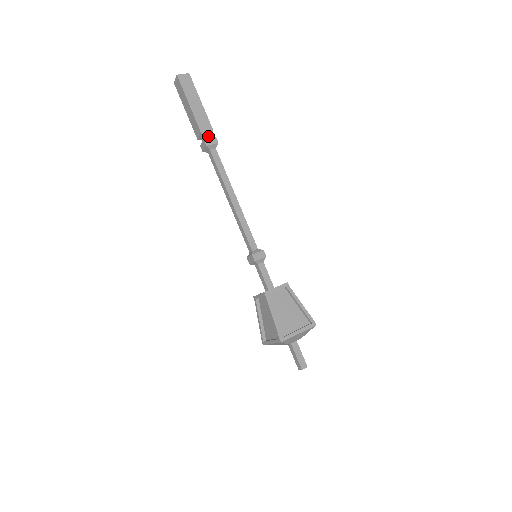
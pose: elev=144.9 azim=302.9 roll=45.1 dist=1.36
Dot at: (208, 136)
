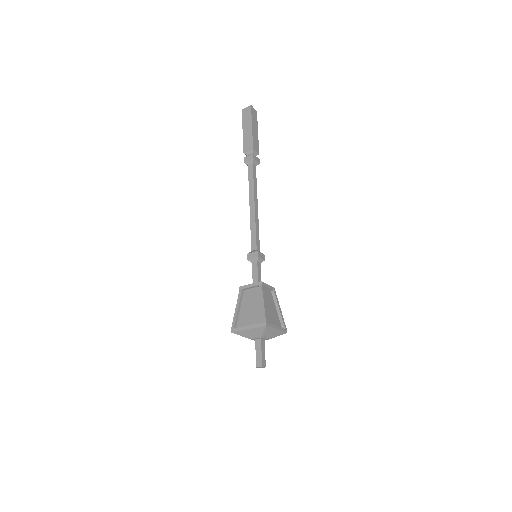
Dot at: occluded
